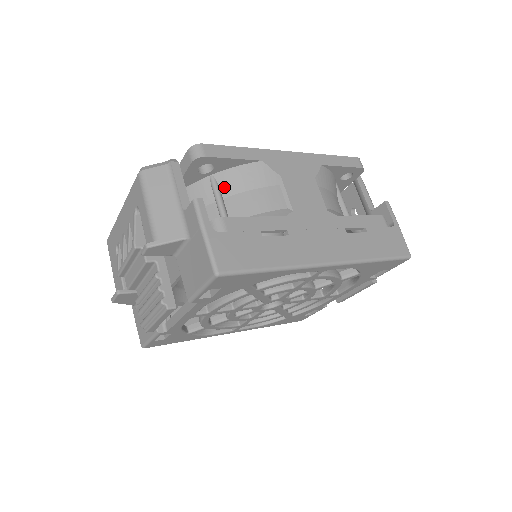
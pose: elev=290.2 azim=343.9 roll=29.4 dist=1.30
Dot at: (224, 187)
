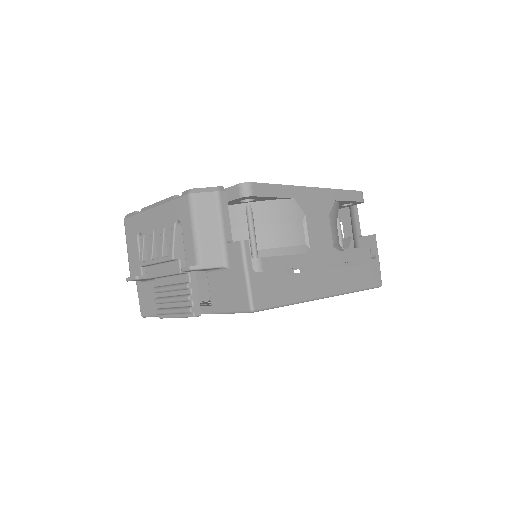
Dot at: (257, 216)
